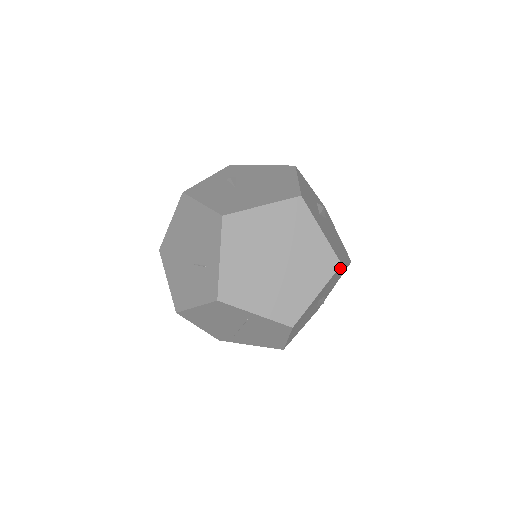
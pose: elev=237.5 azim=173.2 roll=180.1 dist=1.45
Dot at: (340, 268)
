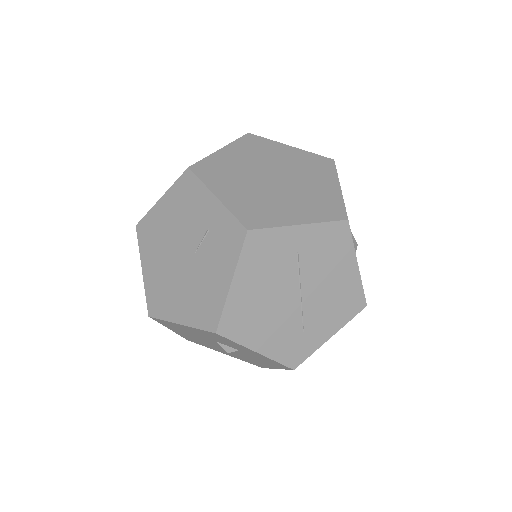
Dot at: occluded
